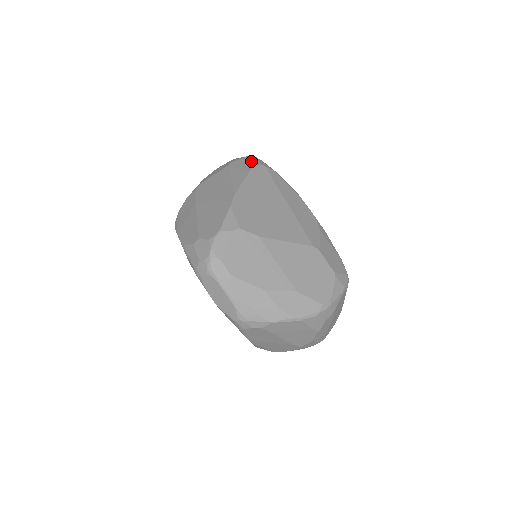
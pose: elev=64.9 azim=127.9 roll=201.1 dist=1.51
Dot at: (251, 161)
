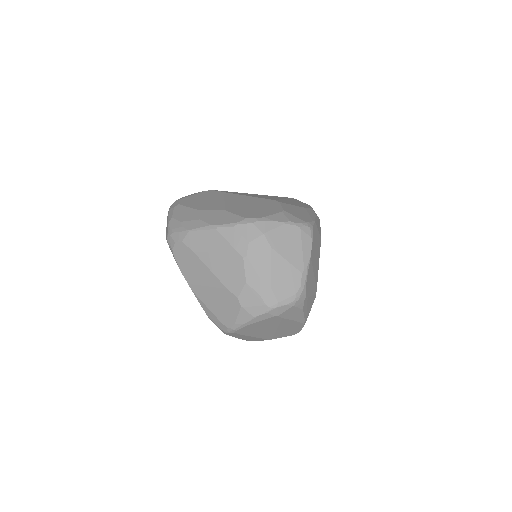
Dot at: occluded
